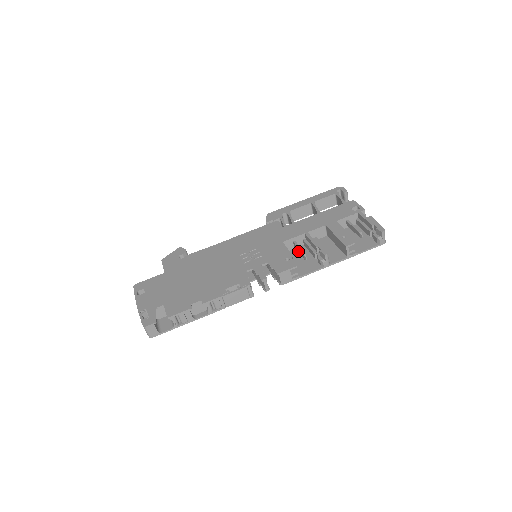
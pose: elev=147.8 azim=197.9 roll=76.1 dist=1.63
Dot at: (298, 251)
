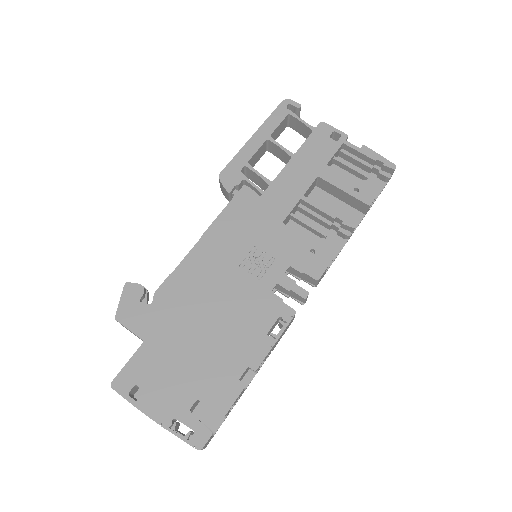
Dot at: (303, 227)
